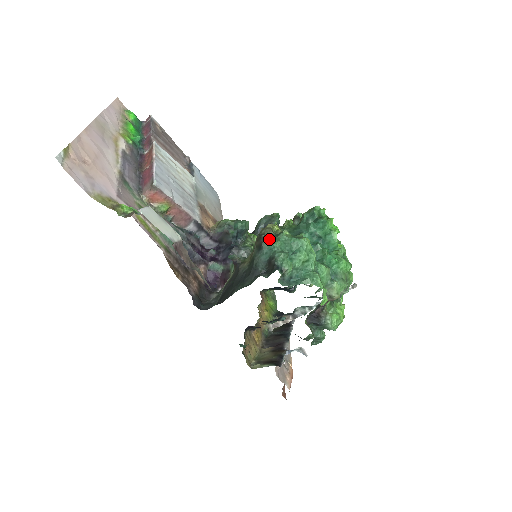
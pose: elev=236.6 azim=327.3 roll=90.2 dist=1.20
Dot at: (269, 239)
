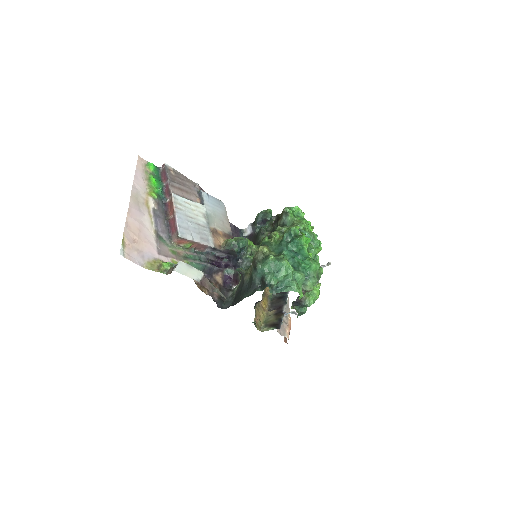
Dot at: (261, 263)
